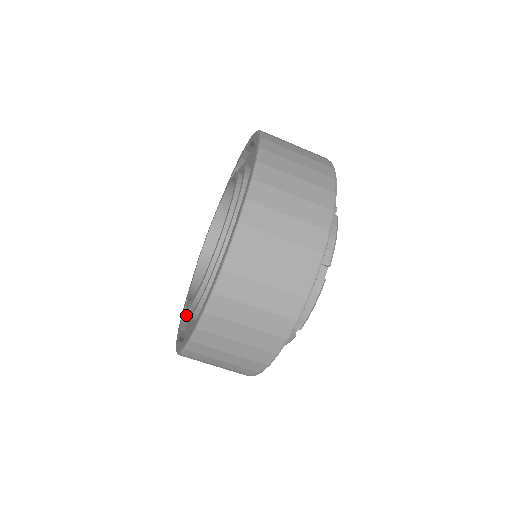
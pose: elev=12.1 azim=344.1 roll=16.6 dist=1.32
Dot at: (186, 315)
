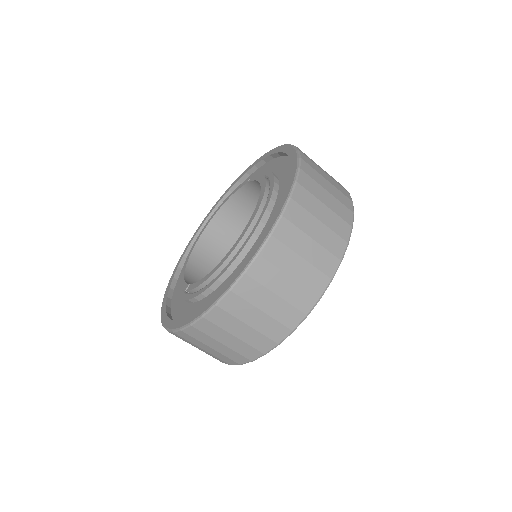
Dot at: (172, 291)
